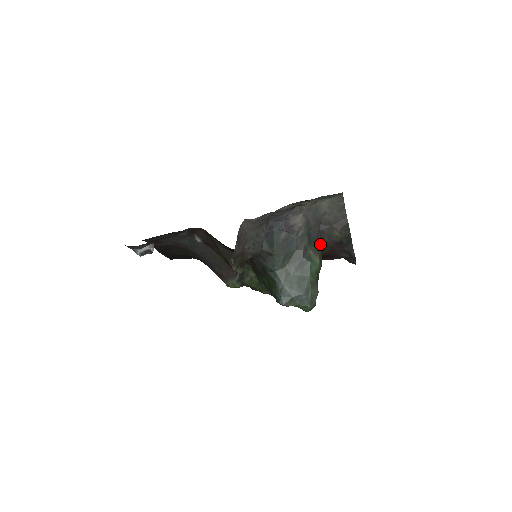
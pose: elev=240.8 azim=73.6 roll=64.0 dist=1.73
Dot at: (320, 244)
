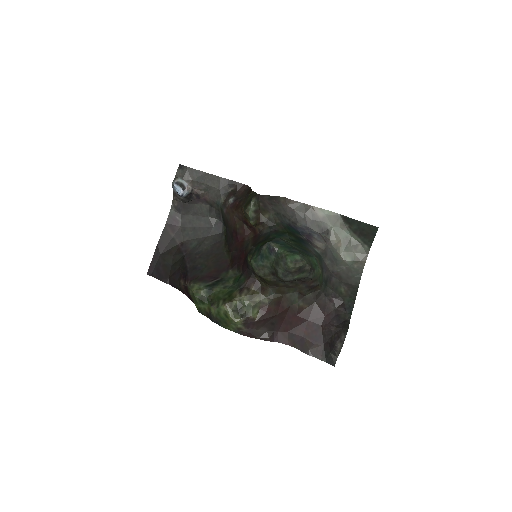
Dot at: (324, 279)
